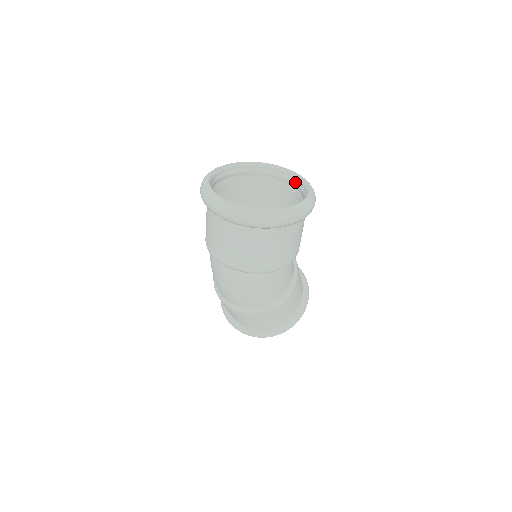
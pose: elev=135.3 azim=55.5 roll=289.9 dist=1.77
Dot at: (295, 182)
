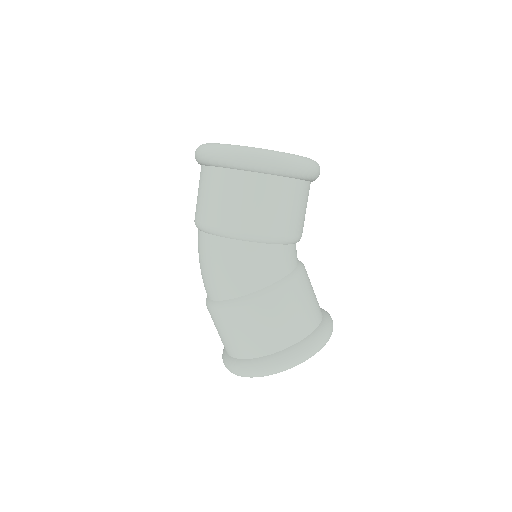
Dot at: occluded
